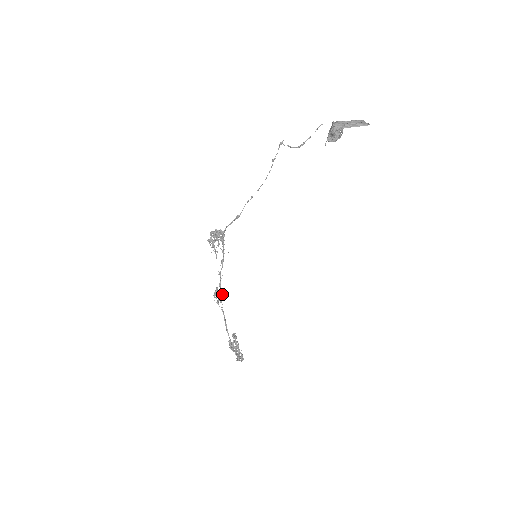
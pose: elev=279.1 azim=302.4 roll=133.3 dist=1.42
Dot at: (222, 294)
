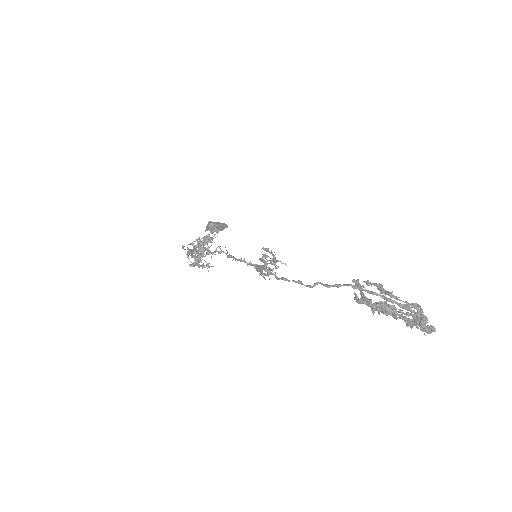
Dot at: (272, 273)
